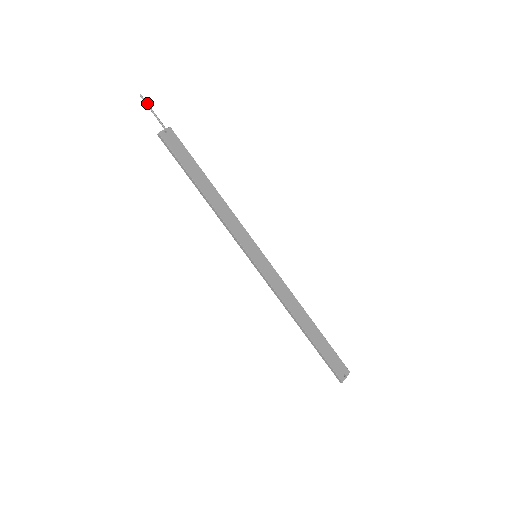
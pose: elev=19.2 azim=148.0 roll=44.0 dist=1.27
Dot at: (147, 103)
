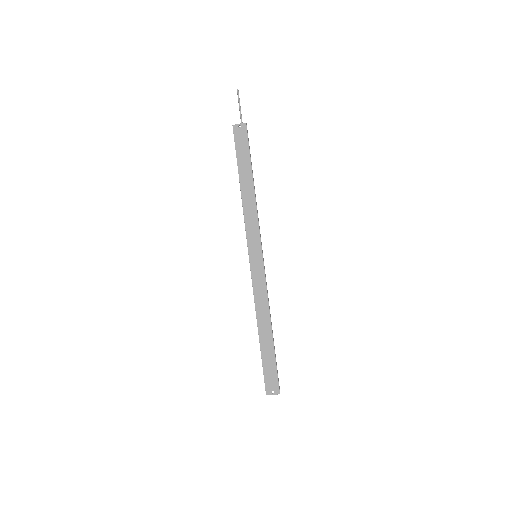
Dot at: (239, 98)
